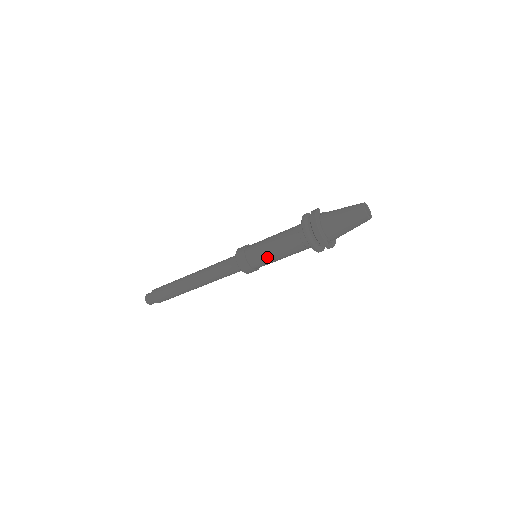
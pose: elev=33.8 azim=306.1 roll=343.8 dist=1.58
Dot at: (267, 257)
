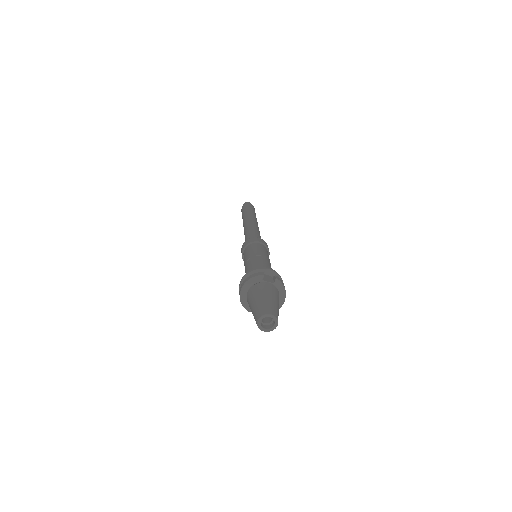
Dot at: occluded
